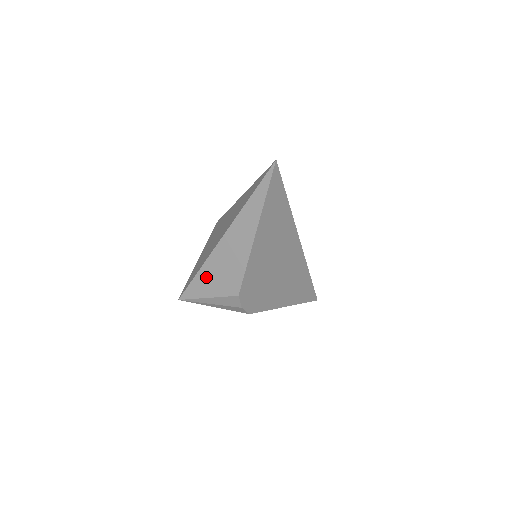
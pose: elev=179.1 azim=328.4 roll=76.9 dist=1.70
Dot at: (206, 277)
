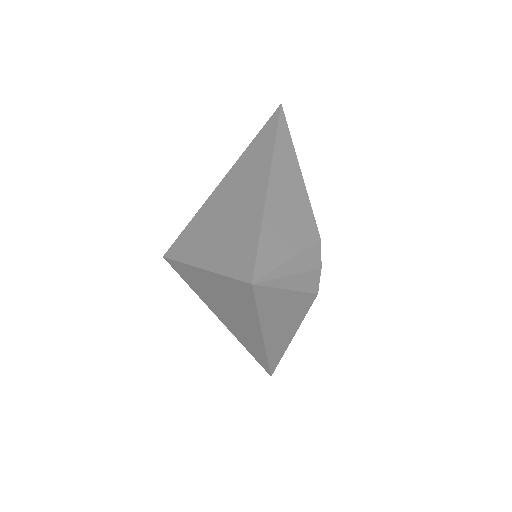
Dot at: (275, 230)
